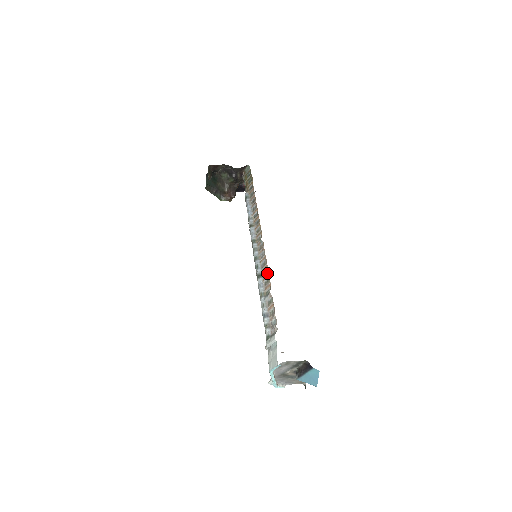
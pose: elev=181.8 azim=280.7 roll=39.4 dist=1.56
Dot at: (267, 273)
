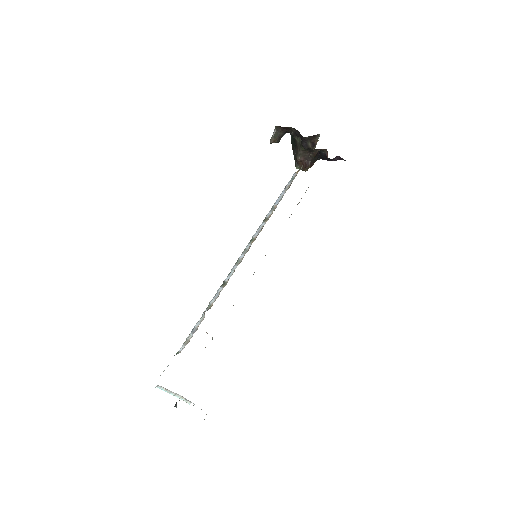
Dot at: occluded
